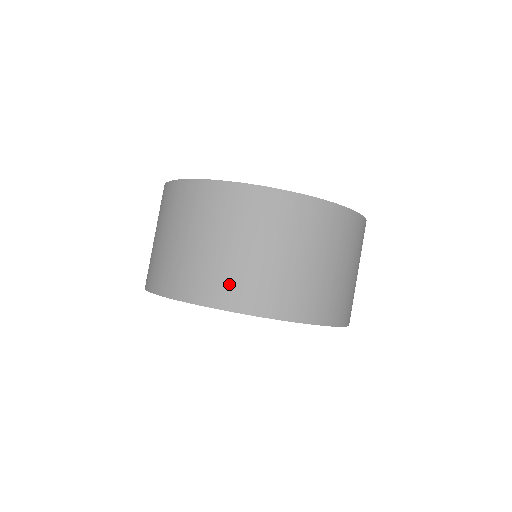
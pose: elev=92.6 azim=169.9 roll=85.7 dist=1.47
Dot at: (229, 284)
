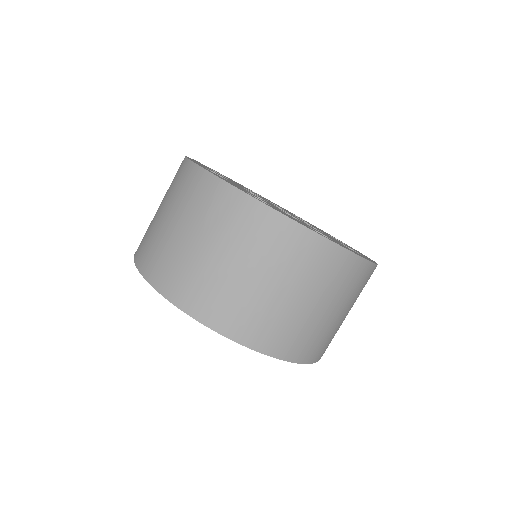
Dot at: (187, 282)
